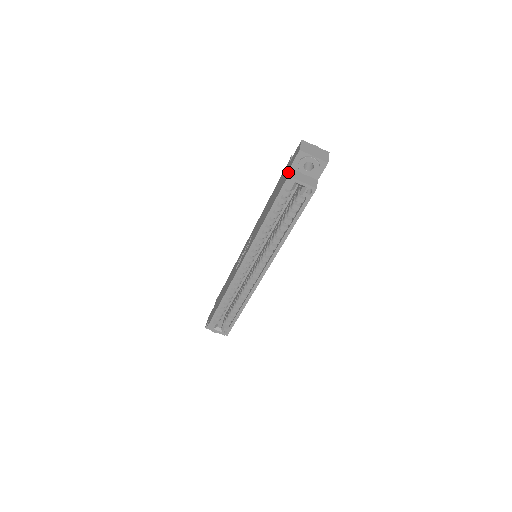
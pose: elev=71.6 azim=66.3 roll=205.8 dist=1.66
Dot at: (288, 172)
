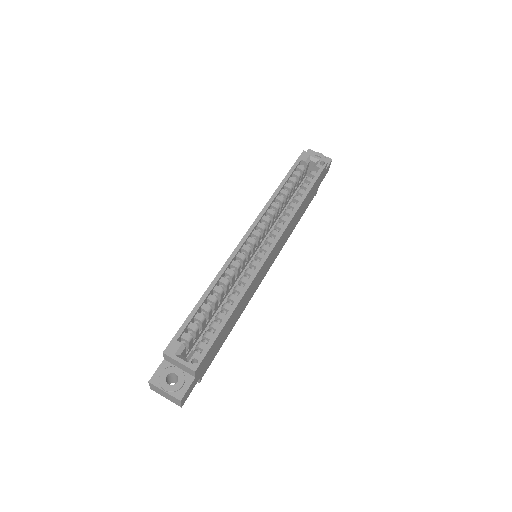
Dot at: occluded
